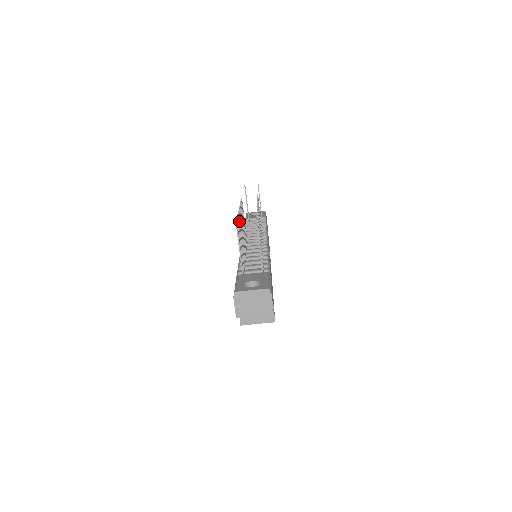
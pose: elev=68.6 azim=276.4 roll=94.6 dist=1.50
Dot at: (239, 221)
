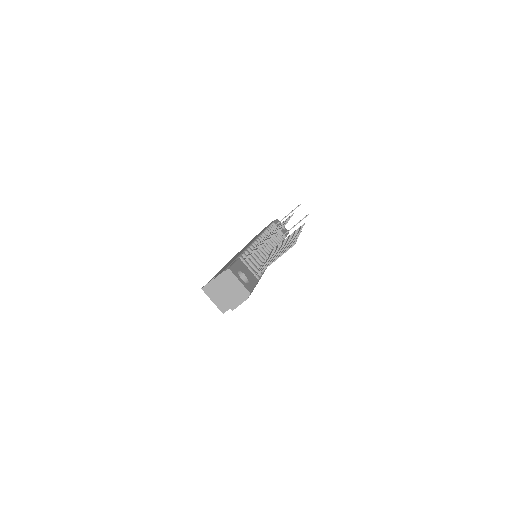
Dot at: occluded
